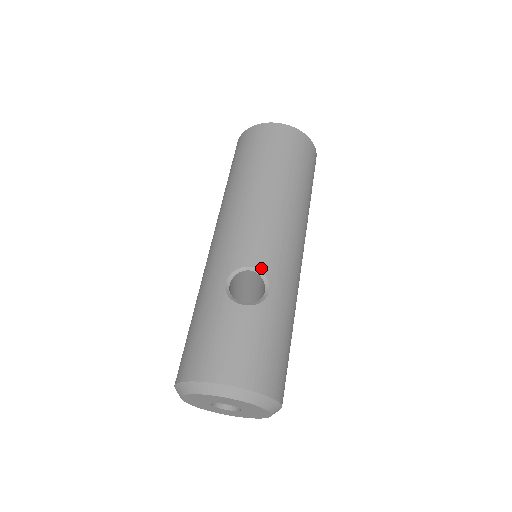
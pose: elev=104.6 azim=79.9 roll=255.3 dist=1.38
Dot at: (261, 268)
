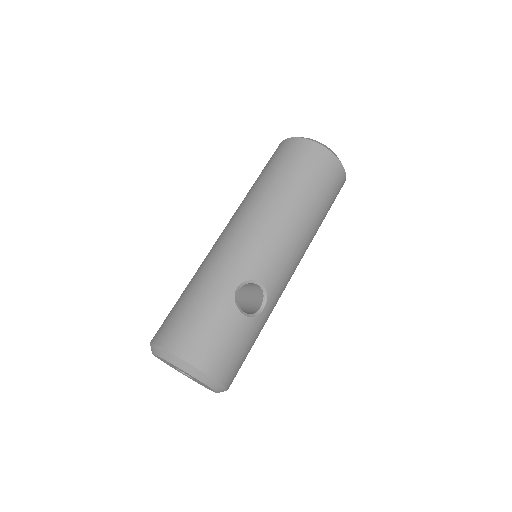
Dot at: (267, 288)
